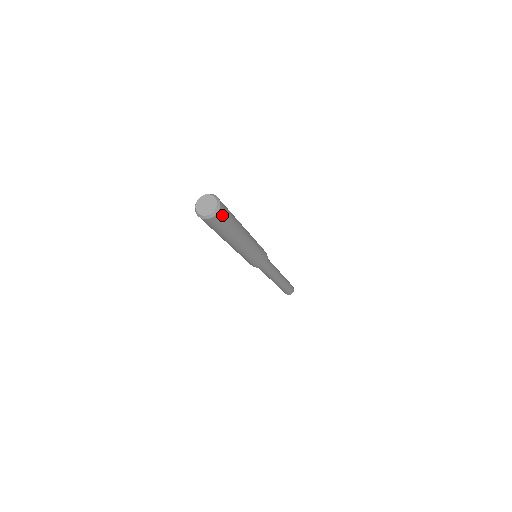
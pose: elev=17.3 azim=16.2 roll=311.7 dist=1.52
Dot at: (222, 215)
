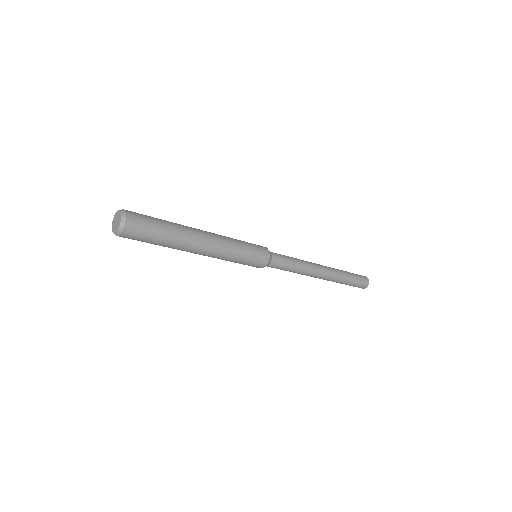
Dot at: (136, 220)
